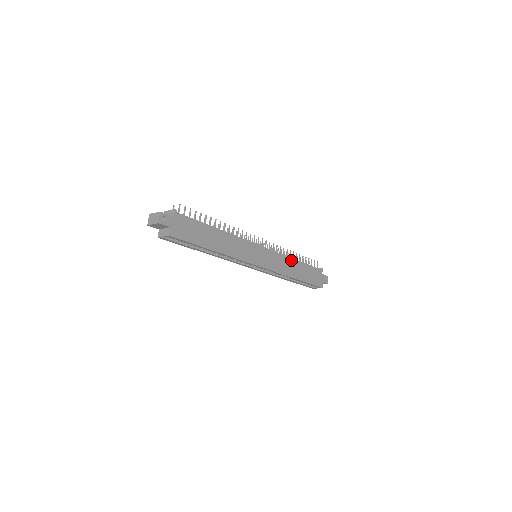
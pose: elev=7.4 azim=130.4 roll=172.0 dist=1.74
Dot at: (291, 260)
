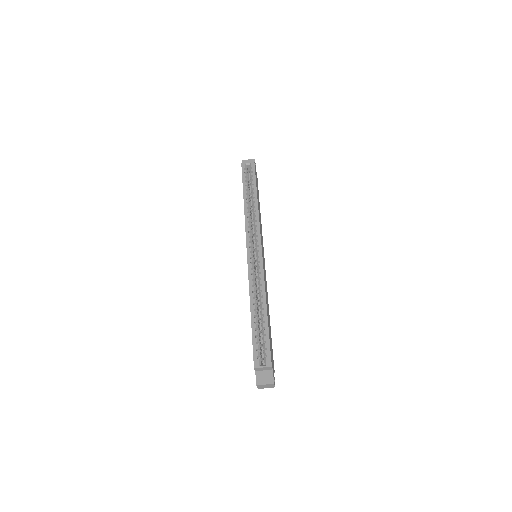
Dot at: (268, 304)
